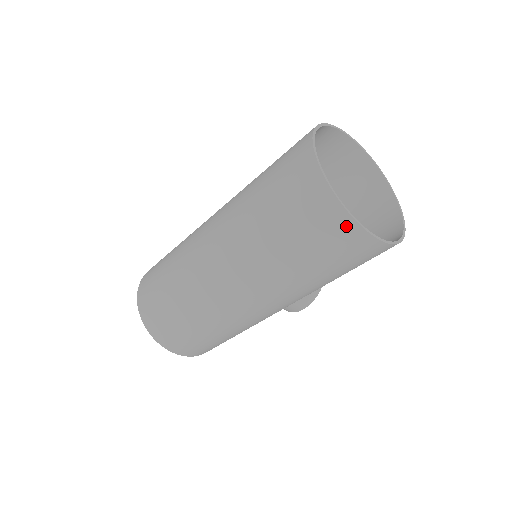
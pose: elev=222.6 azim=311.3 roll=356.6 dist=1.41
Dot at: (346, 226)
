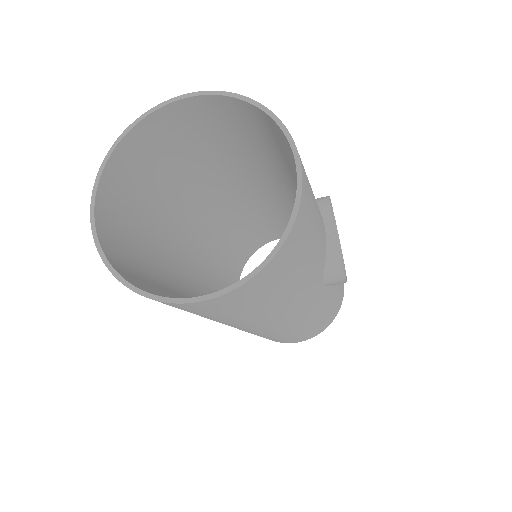
Dot at: (174, 305)
